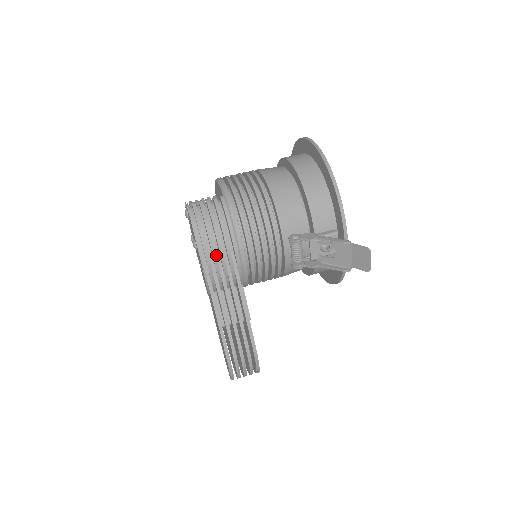
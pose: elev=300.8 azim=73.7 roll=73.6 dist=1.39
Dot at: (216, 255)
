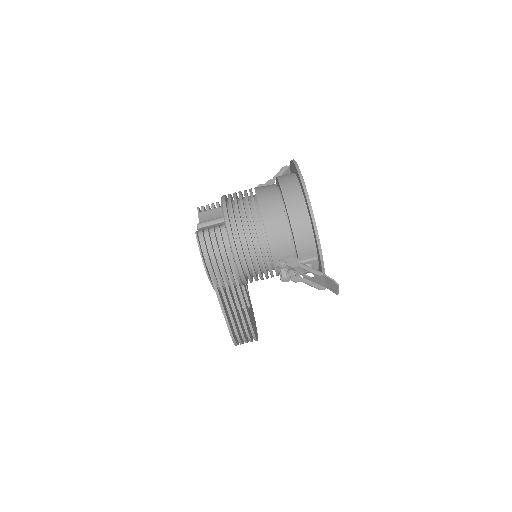
Dot at: (220, 274)
